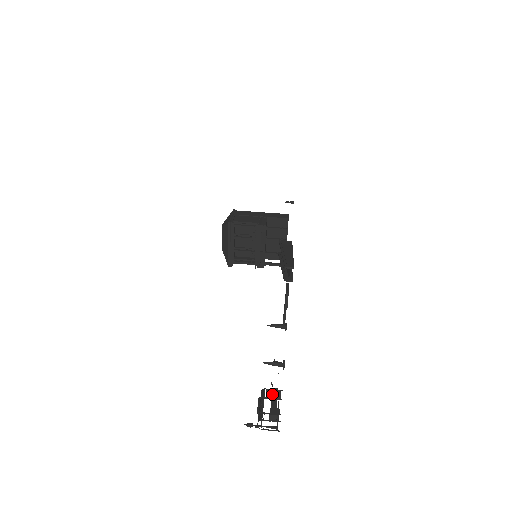
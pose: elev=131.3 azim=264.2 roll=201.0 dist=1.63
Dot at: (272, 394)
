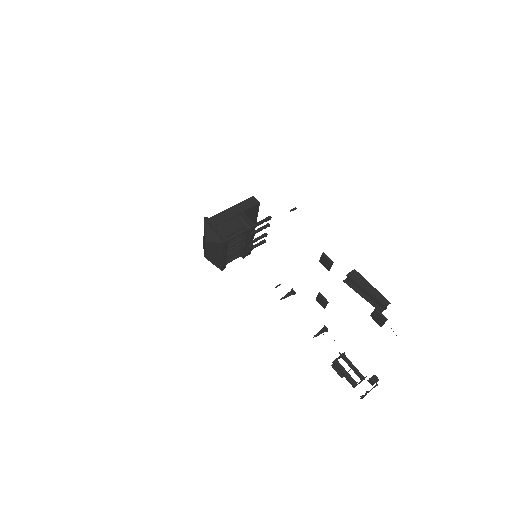
Dot at: (345, 360)
